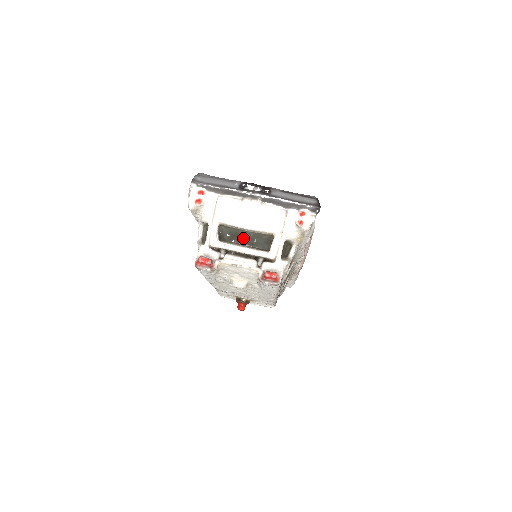
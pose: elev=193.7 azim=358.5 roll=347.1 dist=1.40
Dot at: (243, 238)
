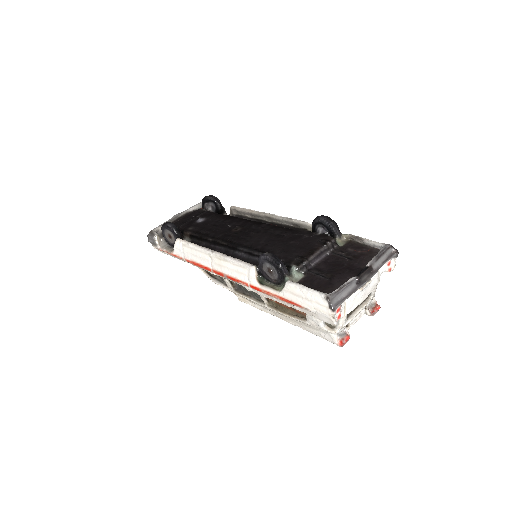
Dot at: occluded
